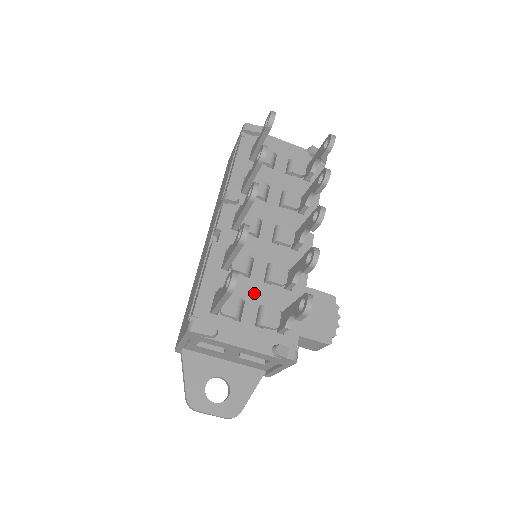
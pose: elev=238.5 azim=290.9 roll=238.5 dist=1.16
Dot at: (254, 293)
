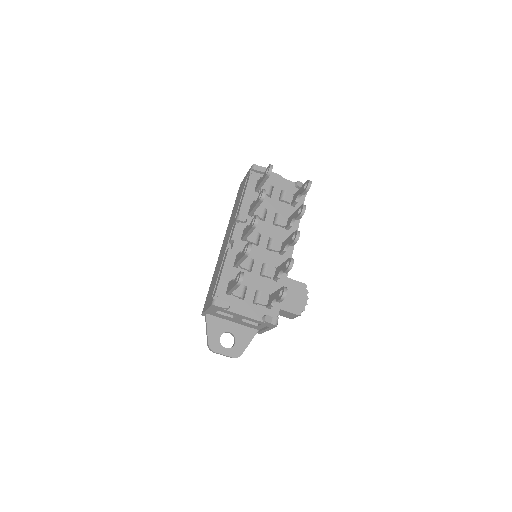
Dot at: (253, 282)
